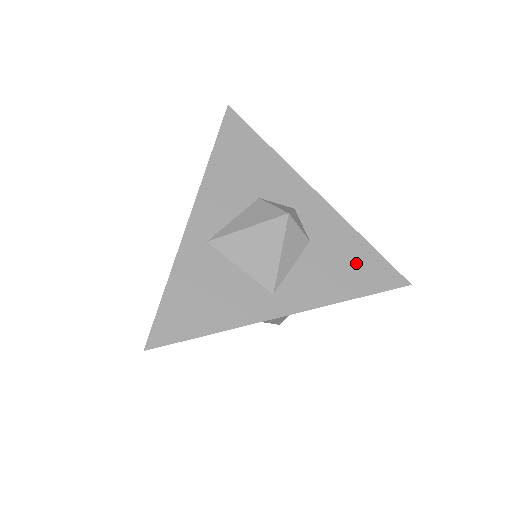
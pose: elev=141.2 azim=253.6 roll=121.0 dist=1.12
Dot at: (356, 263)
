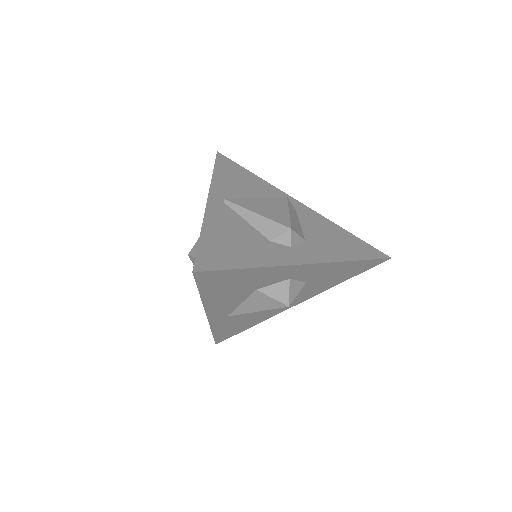
Dot at: (346, 272)
